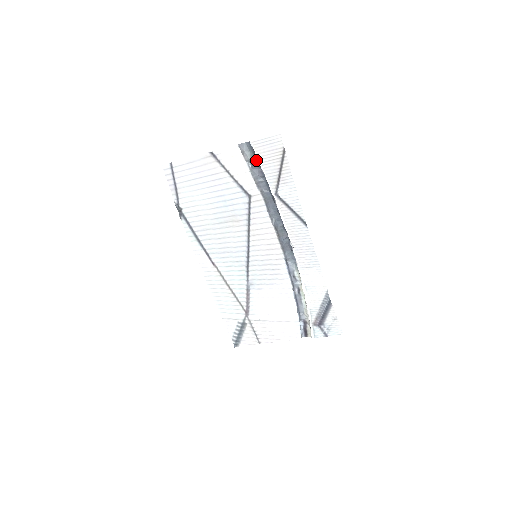
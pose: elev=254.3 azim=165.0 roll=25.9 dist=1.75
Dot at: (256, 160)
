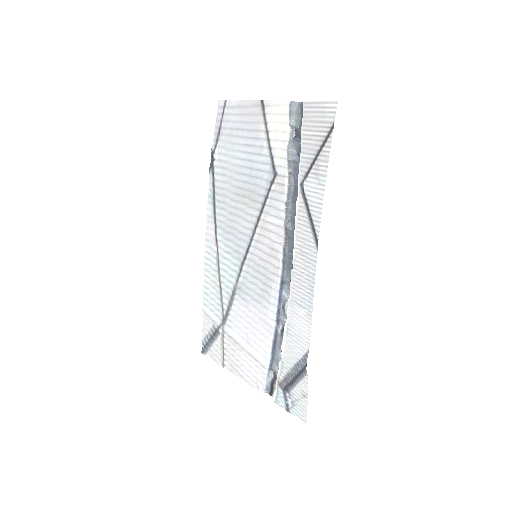
Dot at: occluded
